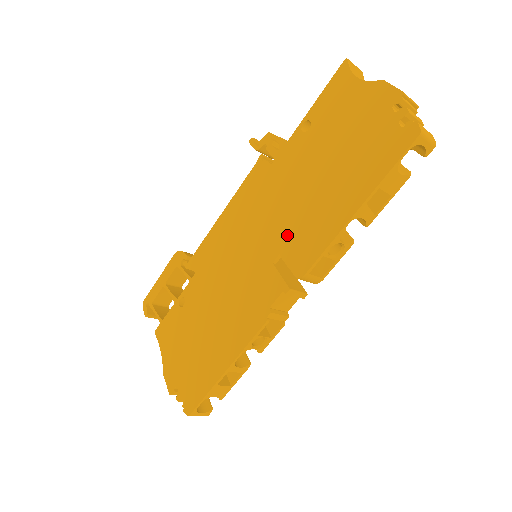
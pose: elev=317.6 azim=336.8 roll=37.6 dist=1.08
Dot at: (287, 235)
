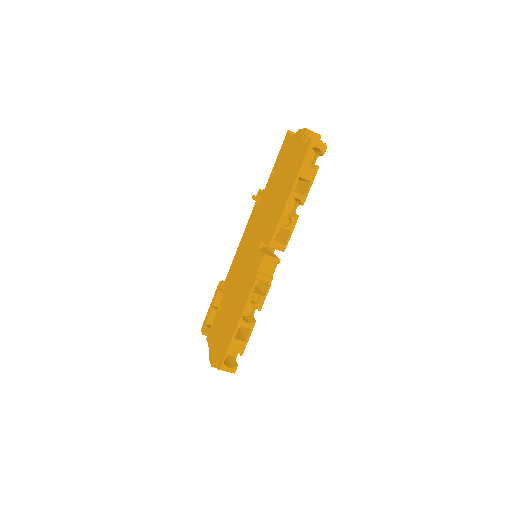
Dot at: (265, 229)
